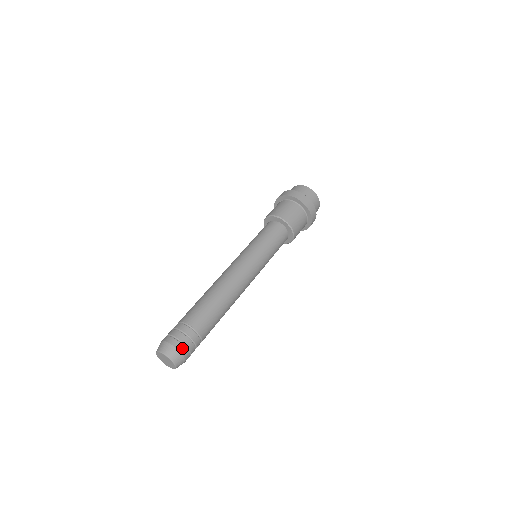
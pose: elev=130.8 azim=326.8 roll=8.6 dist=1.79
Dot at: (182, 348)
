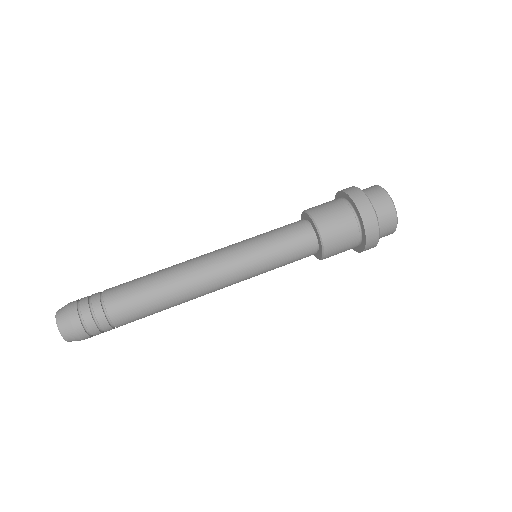
Dot at: (74, 310)
